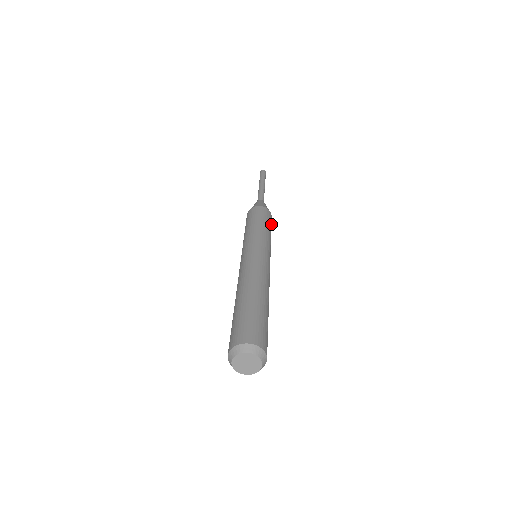
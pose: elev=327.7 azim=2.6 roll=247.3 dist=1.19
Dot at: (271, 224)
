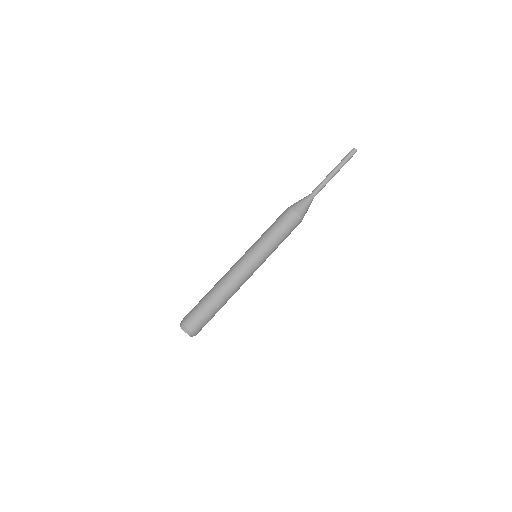
Dot at: occluded
